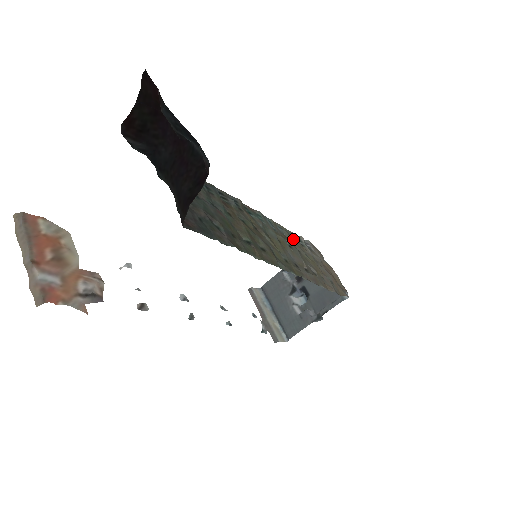
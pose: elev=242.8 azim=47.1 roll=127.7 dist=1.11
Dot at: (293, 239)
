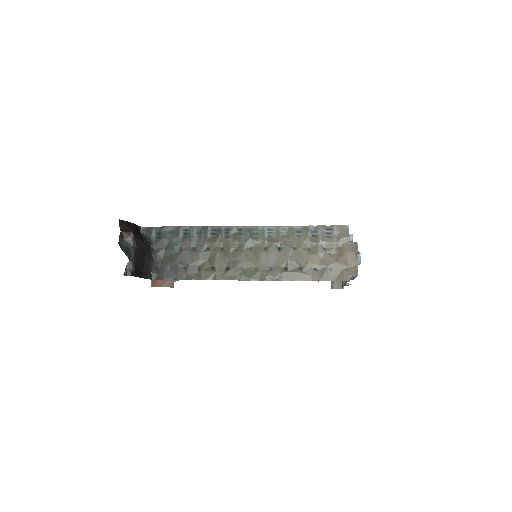
Dot at: (299, 235)
